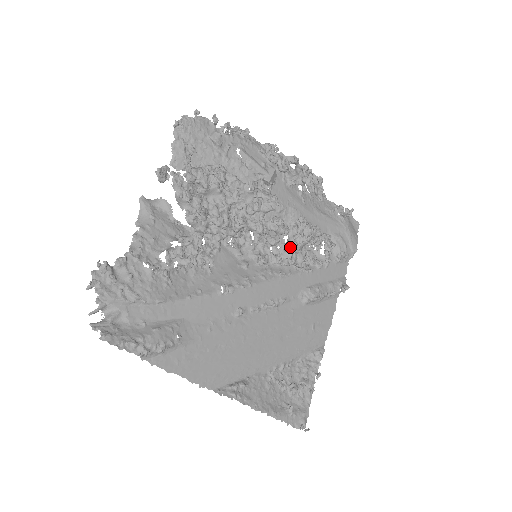
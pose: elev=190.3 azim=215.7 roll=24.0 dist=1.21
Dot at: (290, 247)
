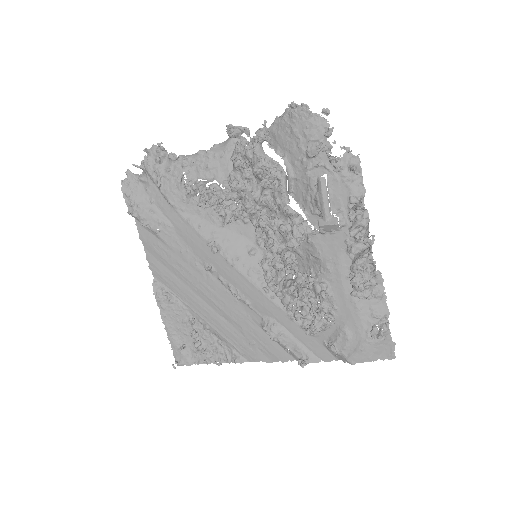
Dot at: (287, 284)
